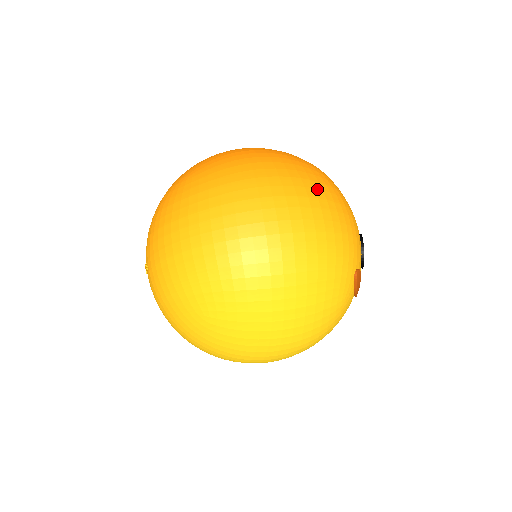
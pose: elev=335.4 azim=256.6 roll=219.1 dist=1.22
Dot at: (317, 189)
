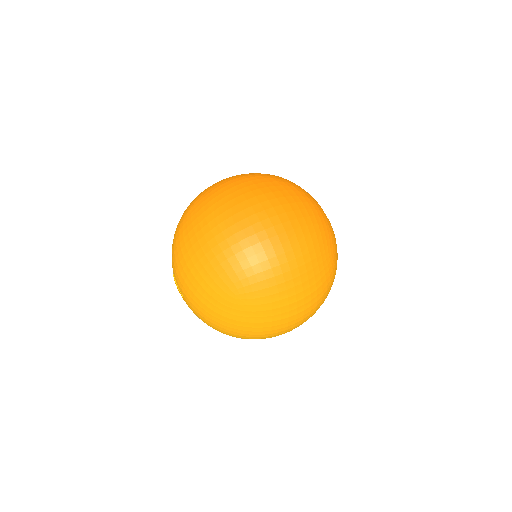
Dot at: (324, 294)
